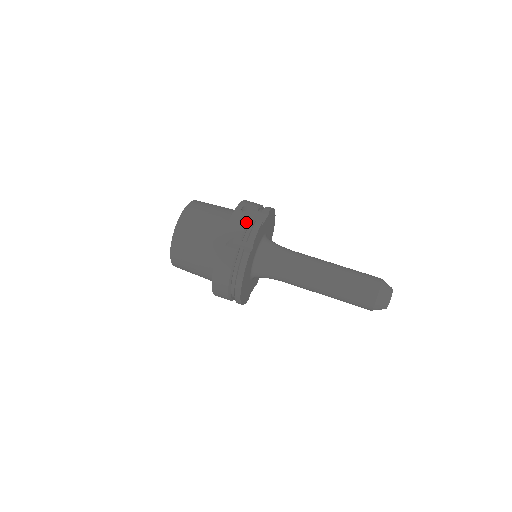
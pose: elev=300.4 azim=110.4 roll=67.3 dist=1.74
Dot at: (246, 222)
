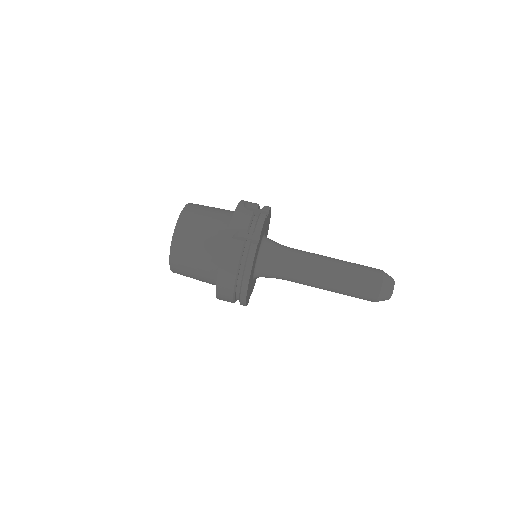
Dot at: (250, 216)
